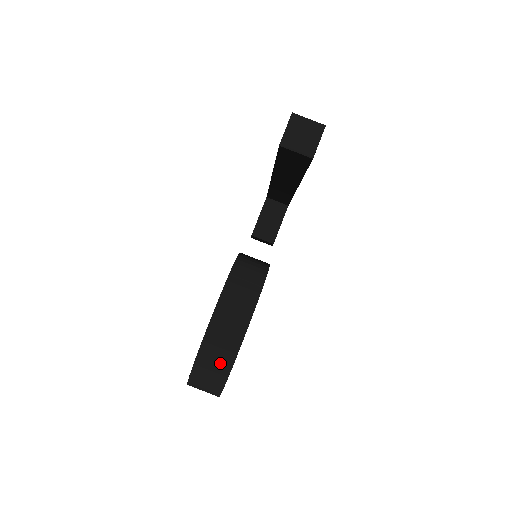
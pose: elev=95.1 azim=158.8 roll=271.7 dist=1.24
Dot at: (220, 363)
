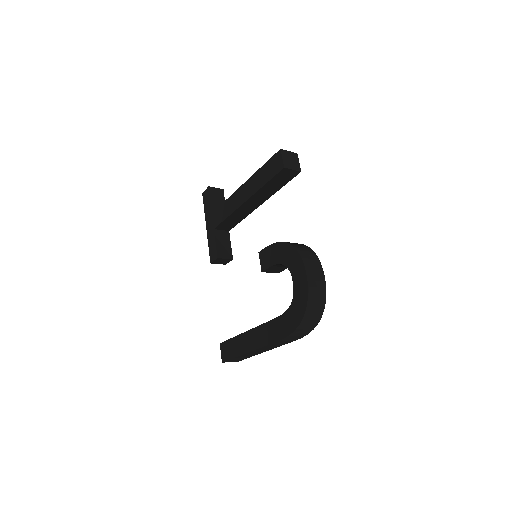
Dot at: (320, 297)
